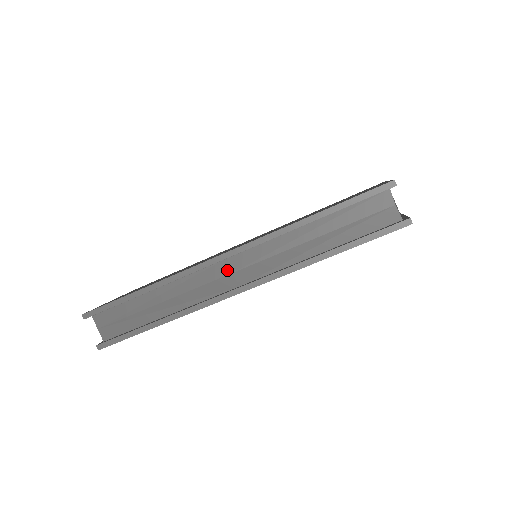
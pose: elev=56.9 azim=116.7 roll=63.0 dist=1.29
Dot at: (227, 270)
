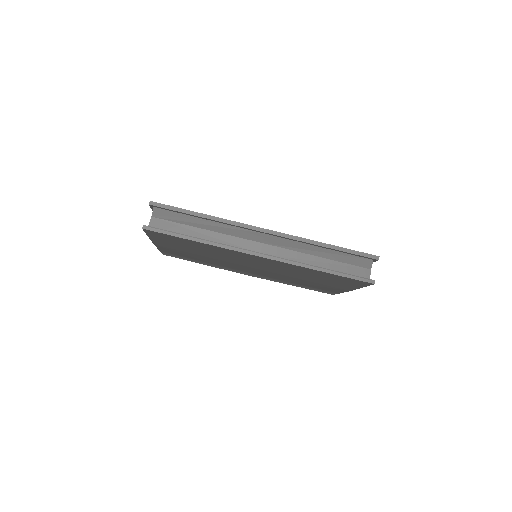
Dot at: (261, 240)
